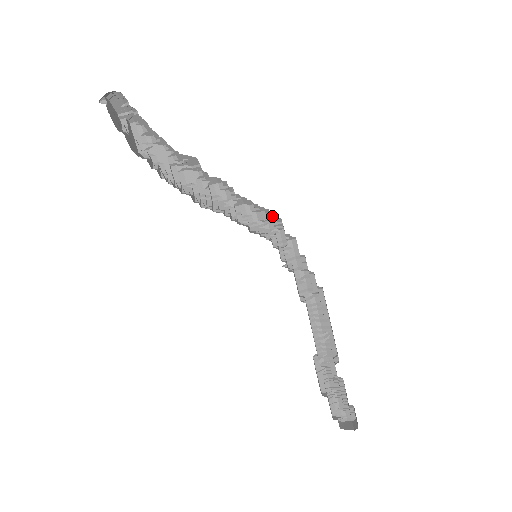
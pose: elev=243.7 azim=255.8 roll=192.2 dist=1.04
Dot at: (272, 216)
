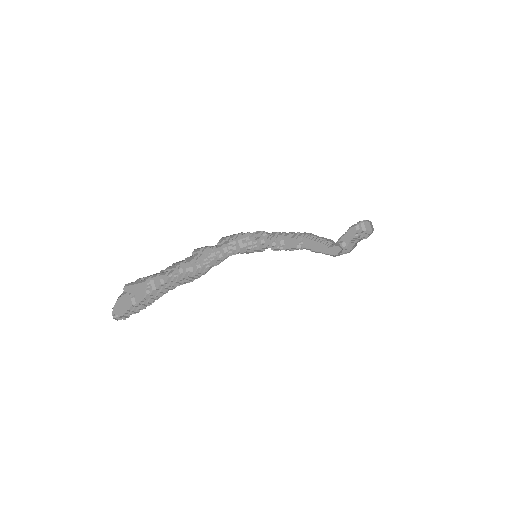
Dot at: occluded
